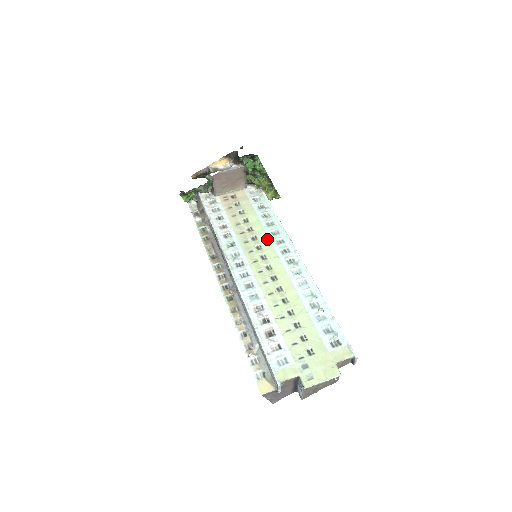
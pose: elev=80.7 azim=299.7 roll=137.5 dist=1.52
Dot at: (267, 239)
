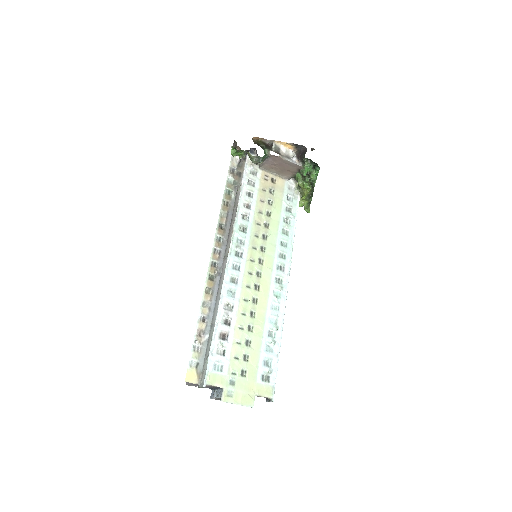
Dot at: (274, 246)
